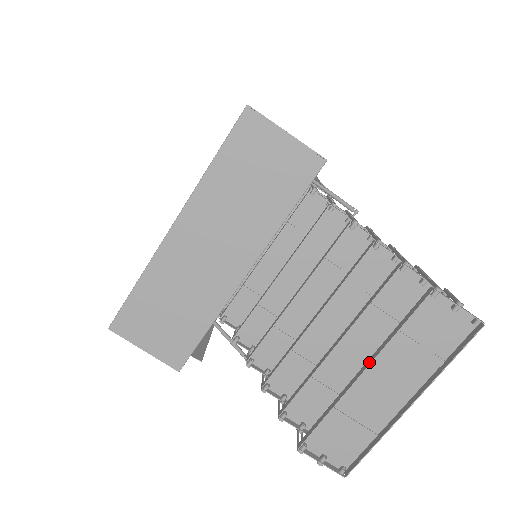
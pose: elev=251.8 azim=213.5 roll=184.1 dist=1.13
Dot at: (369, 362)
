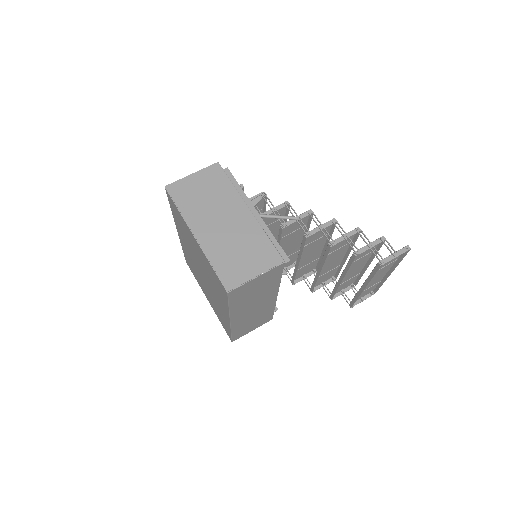
Dot at: (365, 286)
